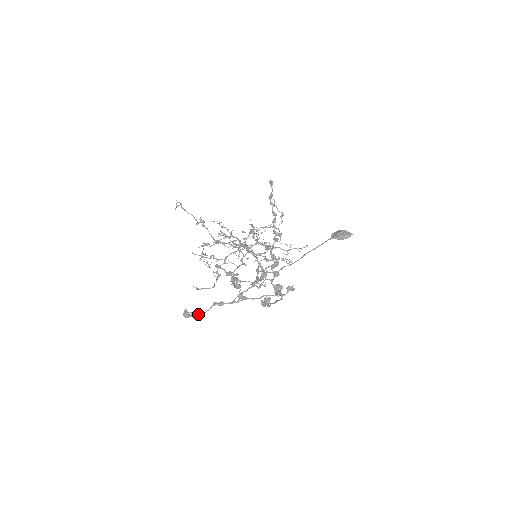
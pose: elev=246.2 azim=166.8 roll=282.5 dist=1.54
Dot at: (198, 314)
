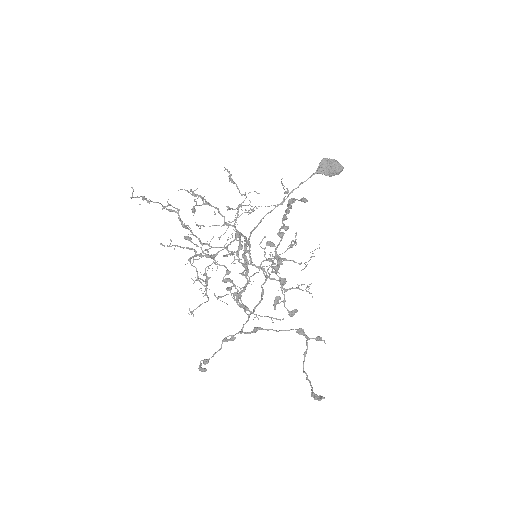
Dot at: occluded
